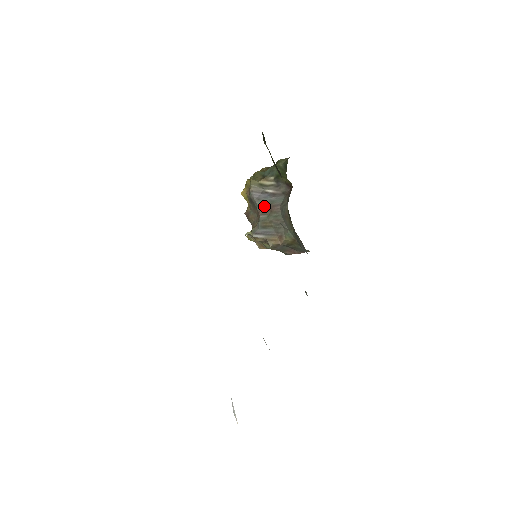
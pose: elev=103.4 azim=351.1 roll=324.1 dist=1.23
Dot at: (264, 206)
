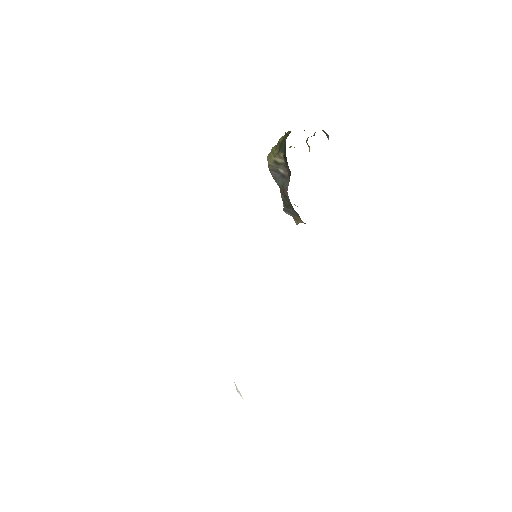
Dot at: (281, 186)
